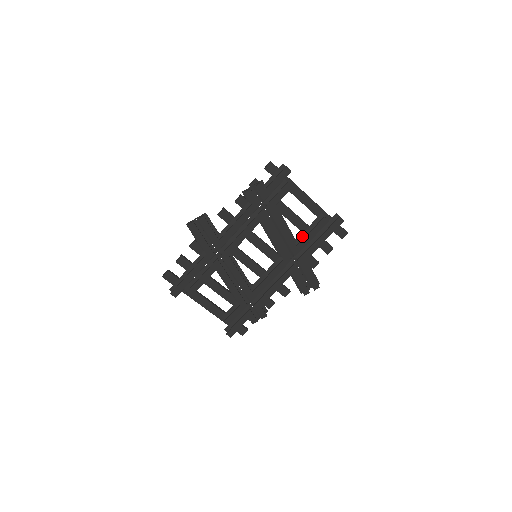
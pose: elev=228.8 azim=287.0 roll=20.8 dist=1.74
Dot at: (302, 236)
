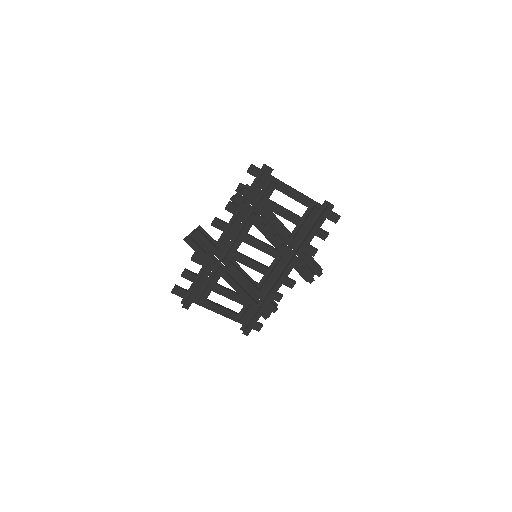
Dot at: (296, 228)
